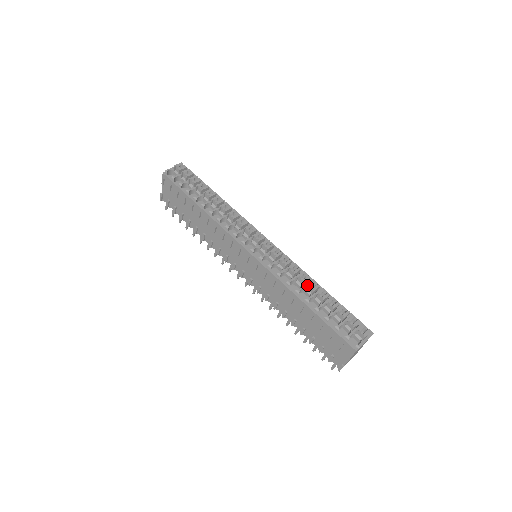
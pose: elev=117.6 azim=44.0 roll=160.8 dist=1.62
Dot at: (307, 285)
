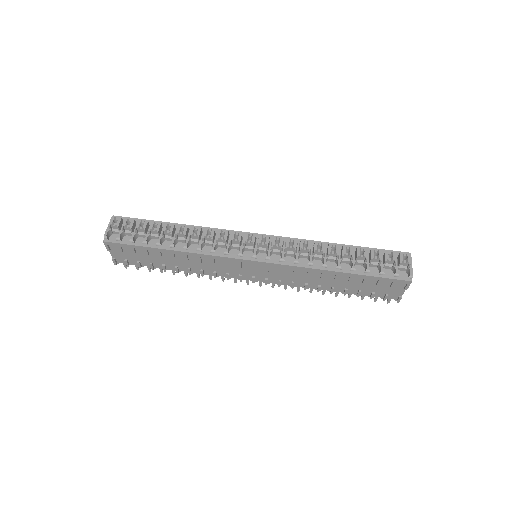
Dot at: (329, 254)
